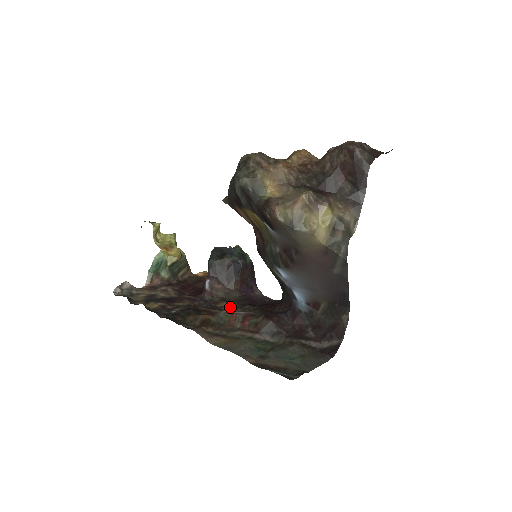
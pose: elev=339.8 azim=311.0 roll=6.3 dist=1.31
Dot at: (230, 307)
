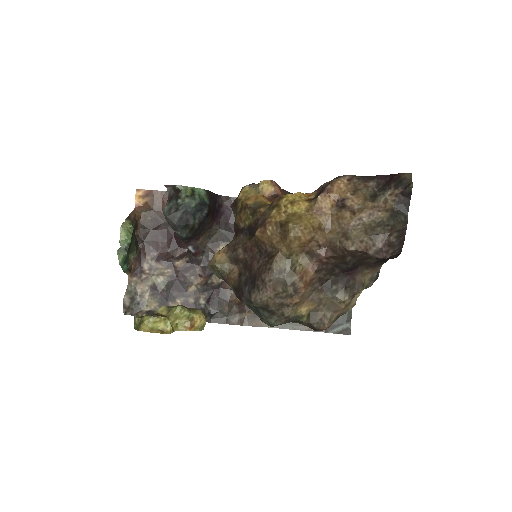
Dot at: occluded
